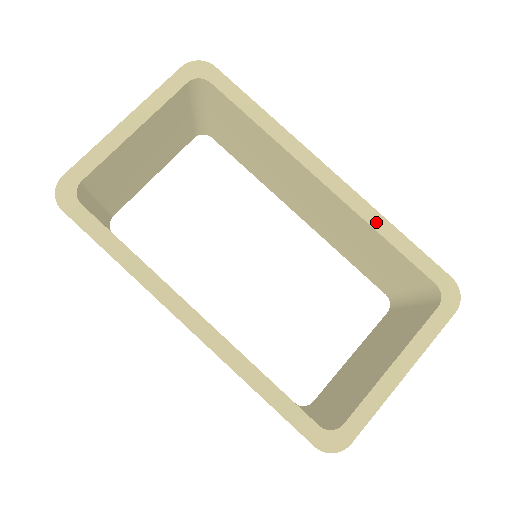
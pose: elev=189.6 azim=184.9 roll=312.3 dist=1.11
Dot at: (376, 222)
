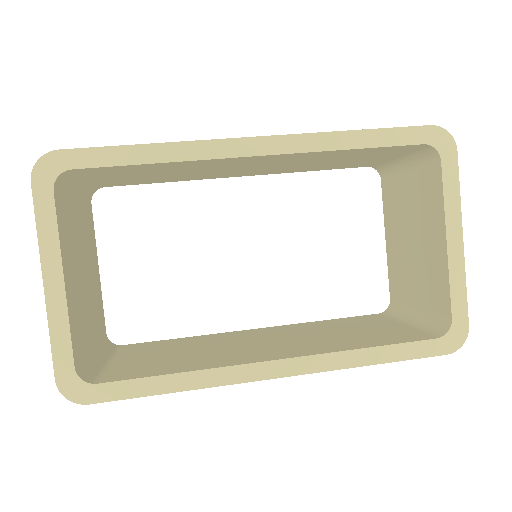
Dot at: (333, 143)
